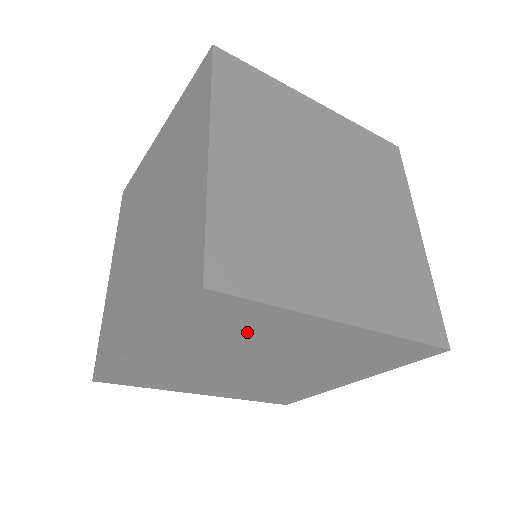
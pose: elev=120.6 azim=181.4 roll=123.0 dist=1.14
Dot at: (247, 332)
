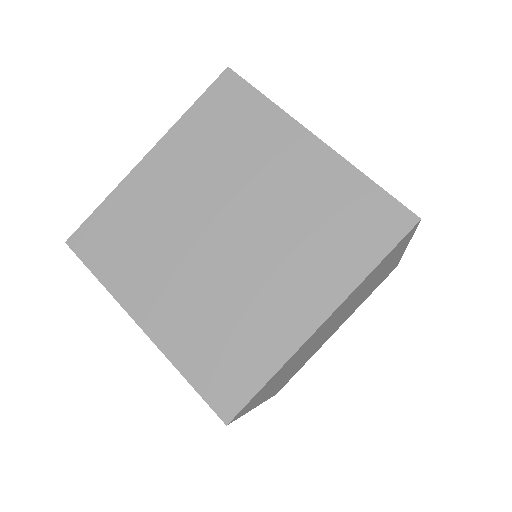
Dot at: (286, 368)
